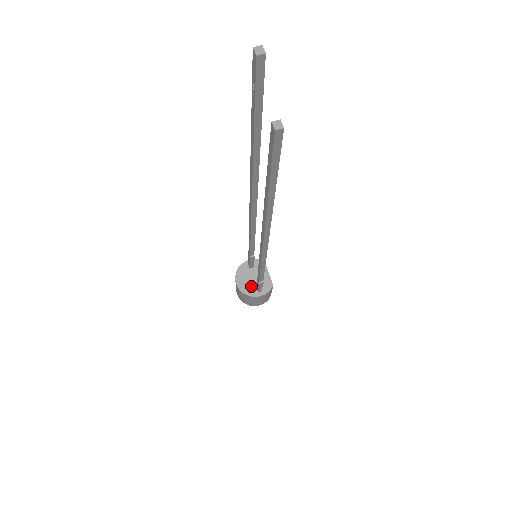
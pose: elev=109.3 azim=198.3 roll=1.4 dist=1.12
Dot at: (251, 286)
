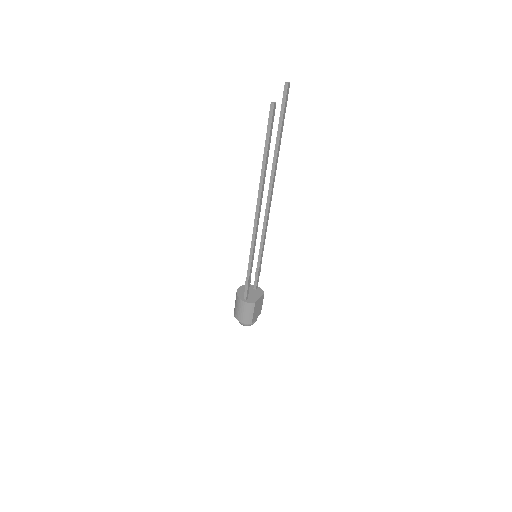
Dot at: occluded
